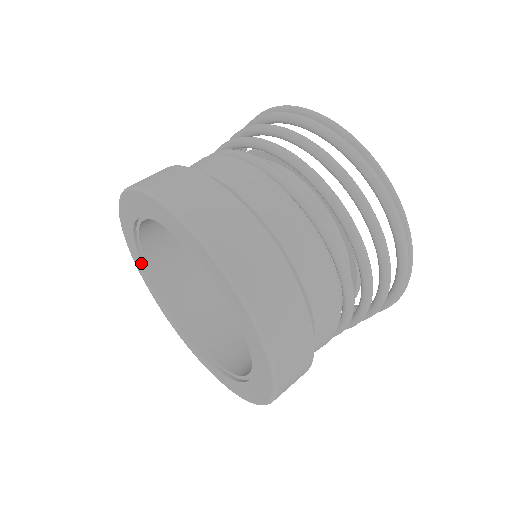
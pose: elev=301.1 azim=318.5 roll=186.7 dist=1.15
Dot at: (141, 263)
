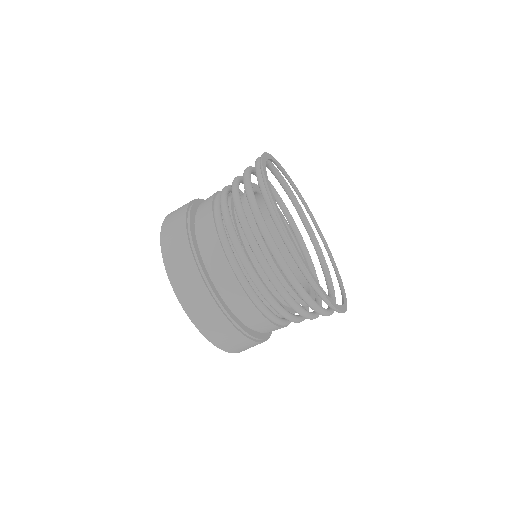
Dot at: occluded
